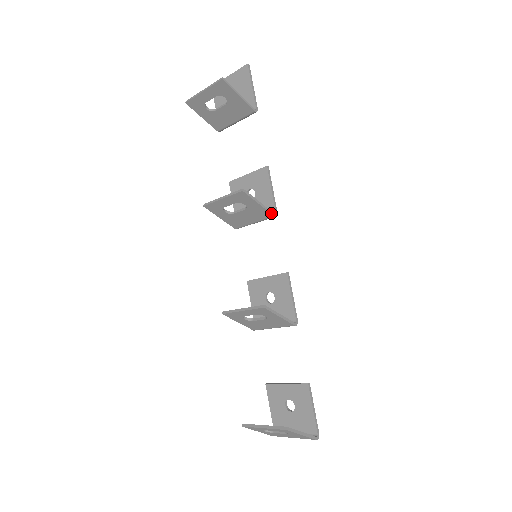
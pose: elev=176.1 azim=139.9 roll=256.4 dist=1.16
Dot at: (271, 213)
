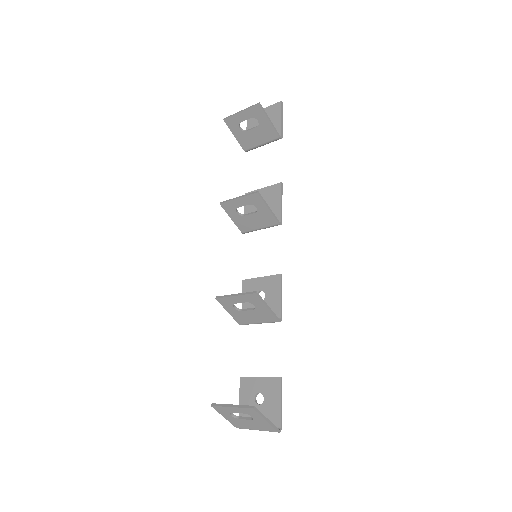
Dot at: (277, 220)
